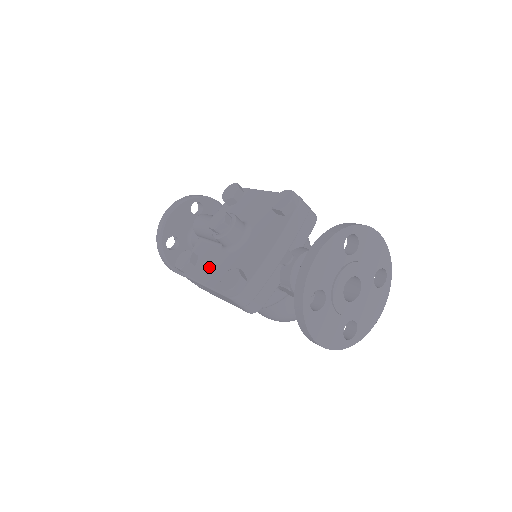
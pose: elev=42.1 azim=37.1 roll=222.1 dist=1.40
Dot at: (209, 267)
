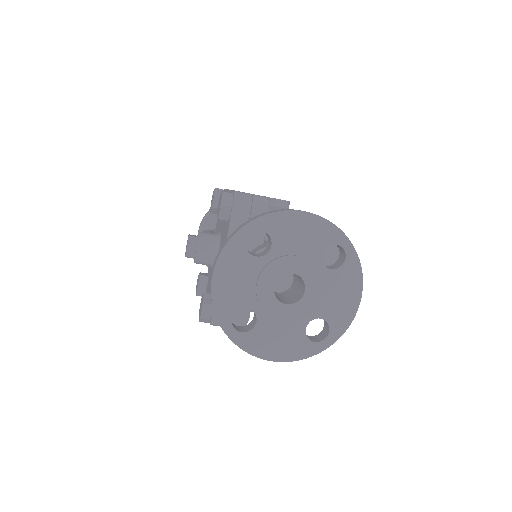
Dot at: (209, 289)
